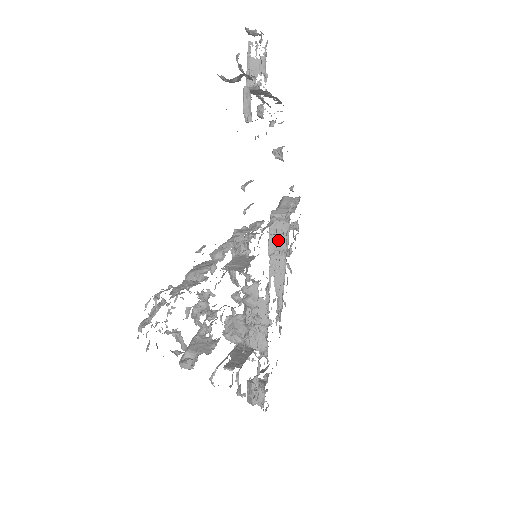
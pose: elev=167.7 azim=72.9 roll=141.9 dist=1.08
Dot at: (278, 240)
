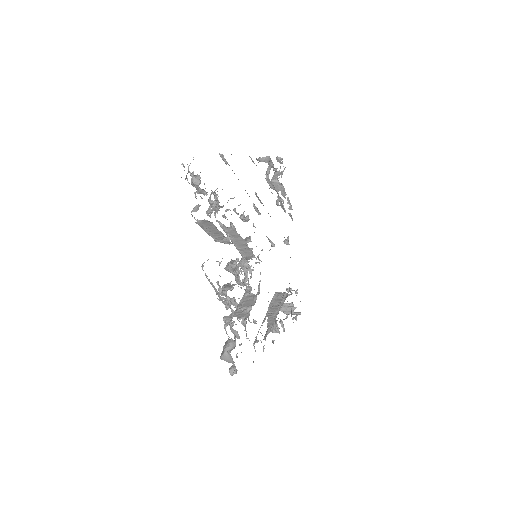
Dot at: (278, 301)
